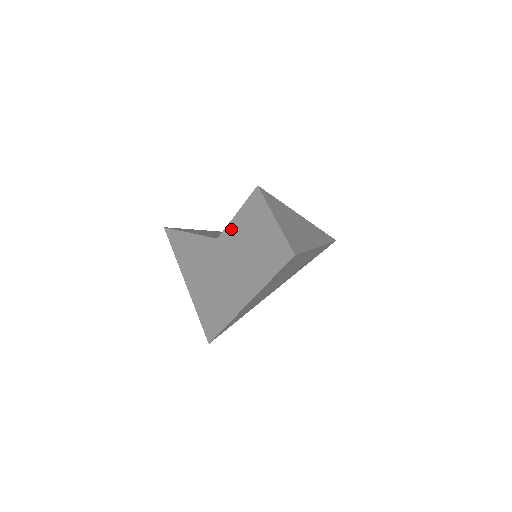
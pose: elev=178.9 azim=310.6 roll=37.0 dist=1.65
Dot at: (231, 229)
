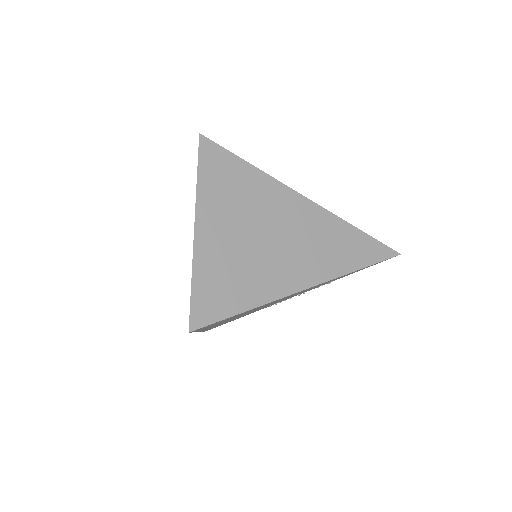
Dot at: occluded
